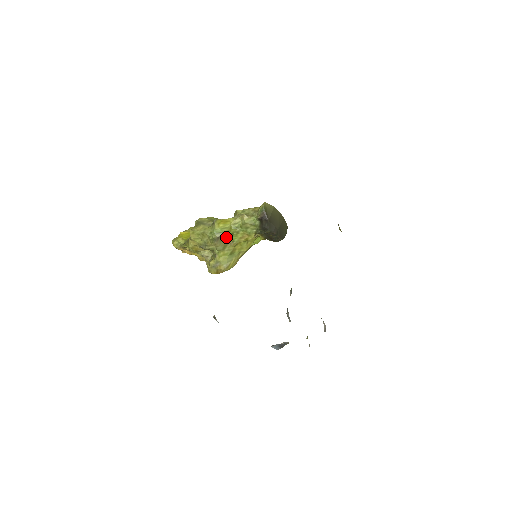
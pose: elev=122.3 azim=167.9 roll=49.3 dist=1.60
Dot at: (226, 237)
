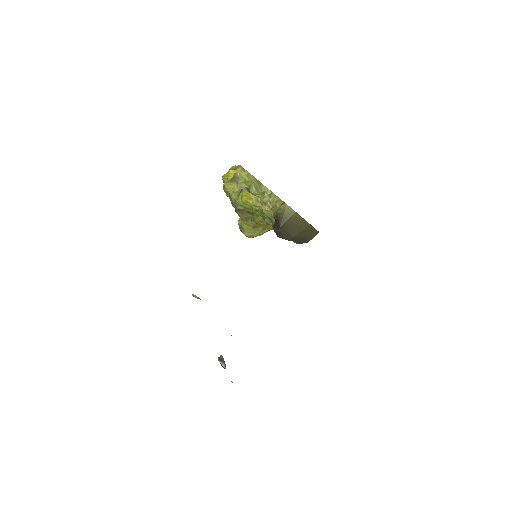
Dot at: (248, 212)
